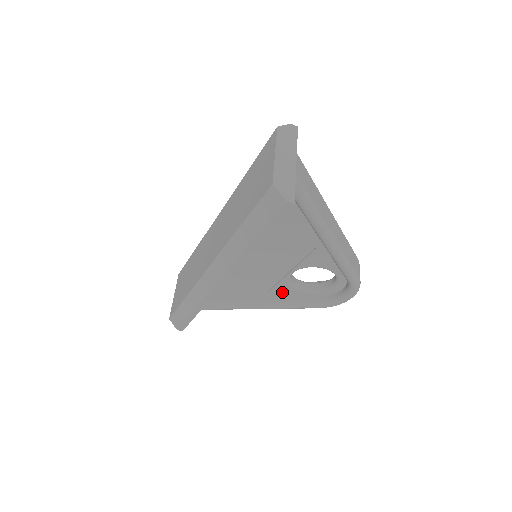
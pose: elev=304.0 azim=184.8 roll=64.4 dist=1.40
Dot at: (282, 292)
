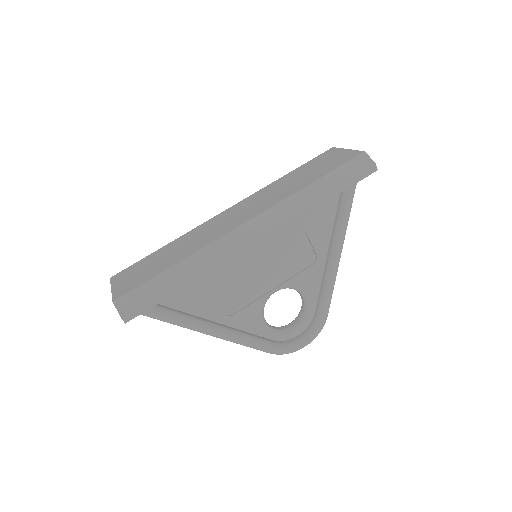
Dot at: (246, 320)
